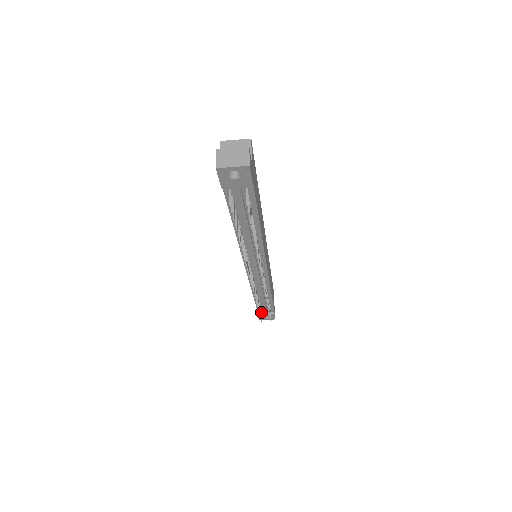
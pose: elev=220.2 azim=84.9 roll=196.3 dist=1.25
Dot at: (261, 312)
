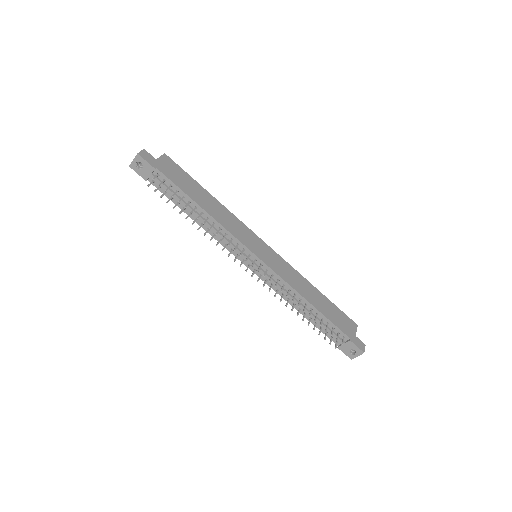
Dot at: (336, 342)
